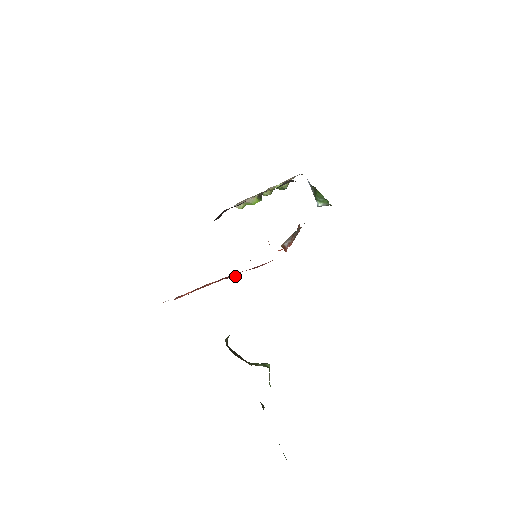
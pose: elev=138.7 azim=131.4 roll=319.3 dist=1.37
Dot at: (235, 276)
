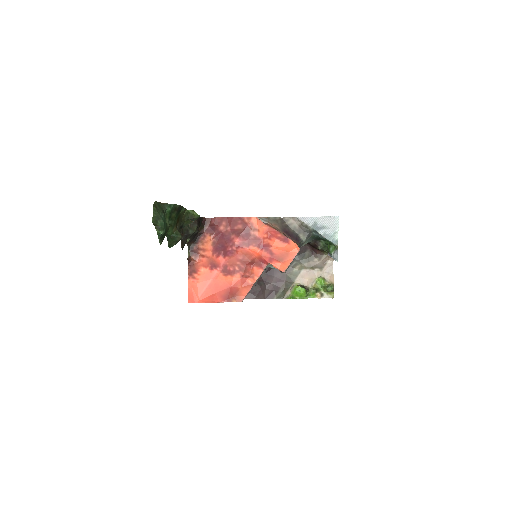
Dot at: (213, 218)
